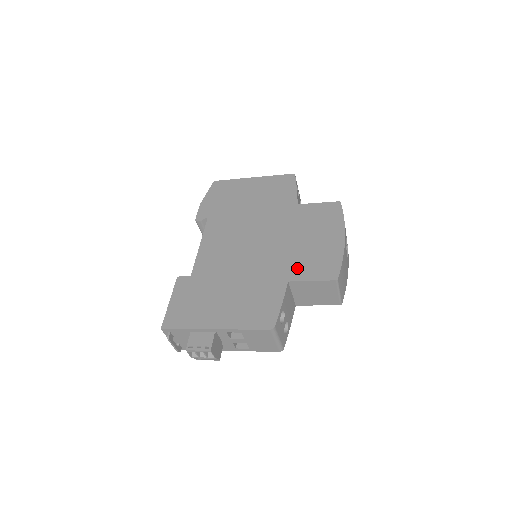
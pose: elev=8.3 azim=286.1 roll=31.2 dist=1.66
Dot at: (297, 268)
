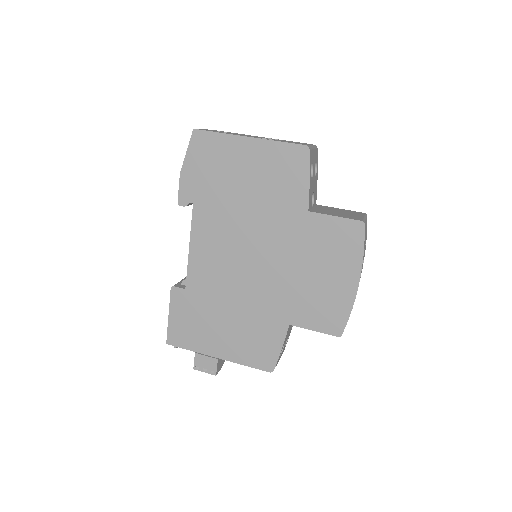
Dot at: (300, 311)
